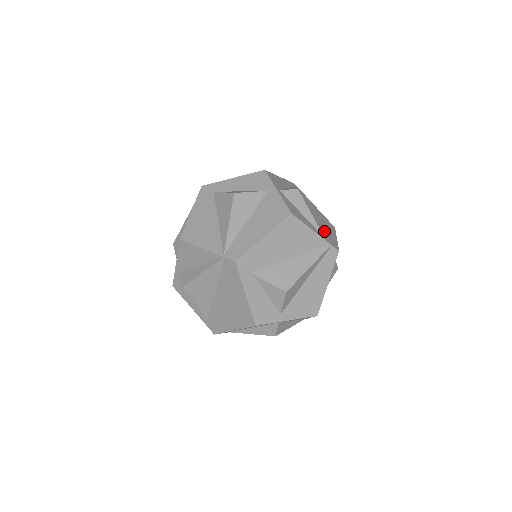
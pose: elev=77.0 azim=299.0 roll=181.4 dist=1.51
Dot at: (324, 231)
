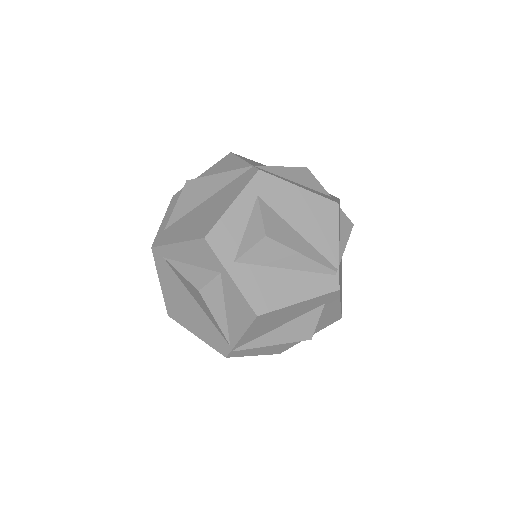
Dot at: occluded
